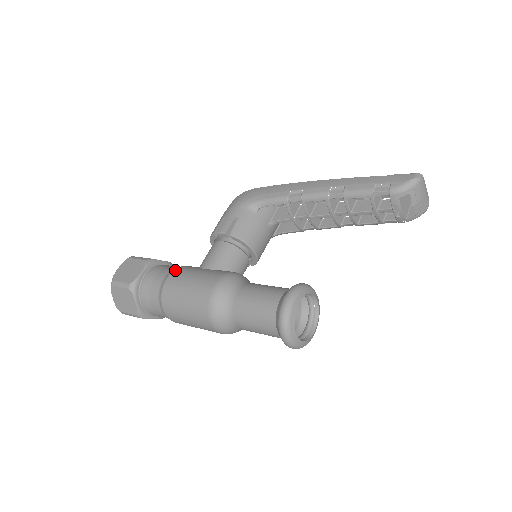
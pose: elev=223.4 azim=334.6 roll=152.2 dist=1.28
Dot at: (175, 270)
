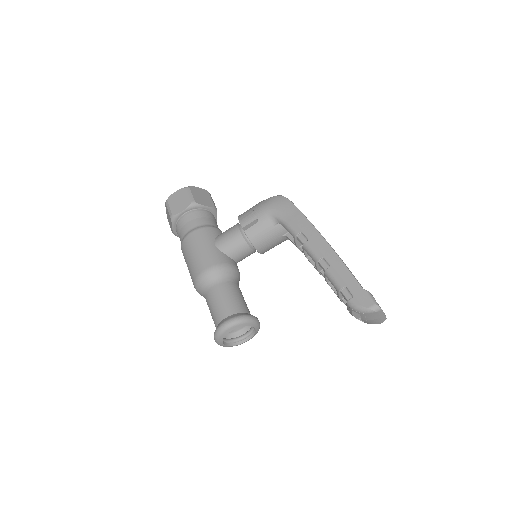
Dot at: (199, 230)
